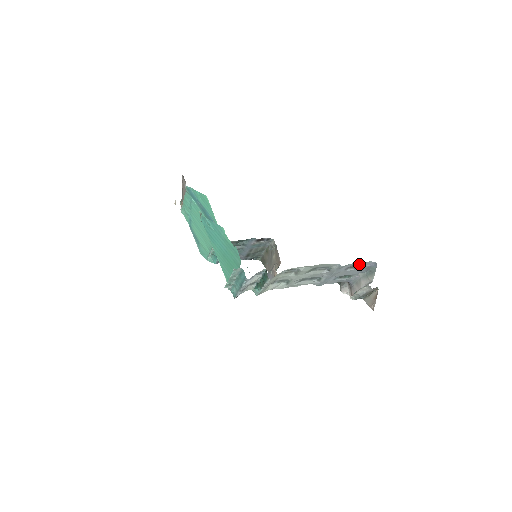
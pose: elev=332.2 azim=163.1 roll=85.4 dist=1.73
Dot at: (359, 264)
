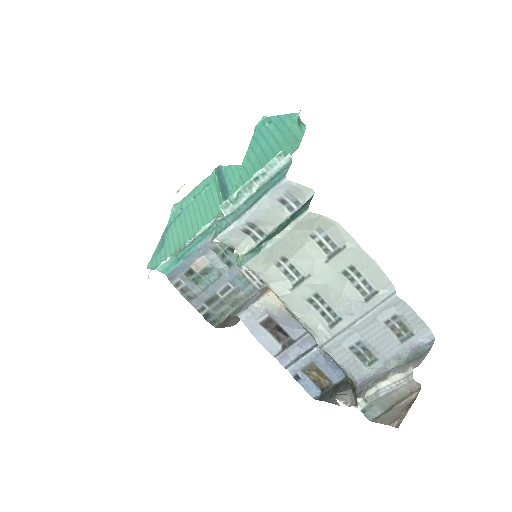
Dot at: (411, 323)
